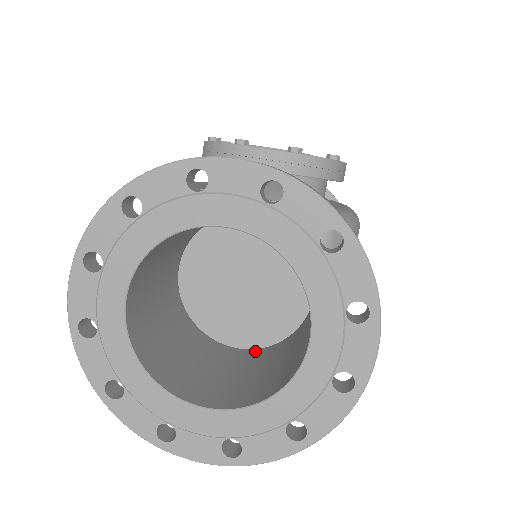
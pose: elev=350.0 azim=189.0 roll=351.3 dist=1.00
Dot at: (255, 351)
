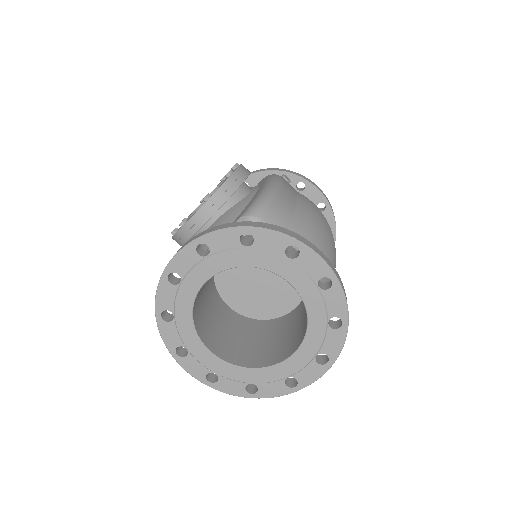
Dot at: (302, 301)
